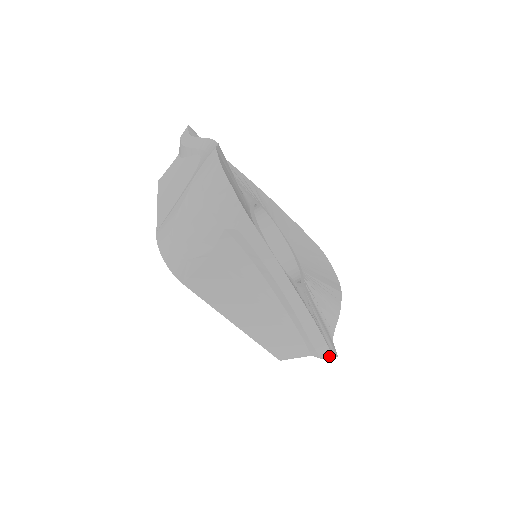
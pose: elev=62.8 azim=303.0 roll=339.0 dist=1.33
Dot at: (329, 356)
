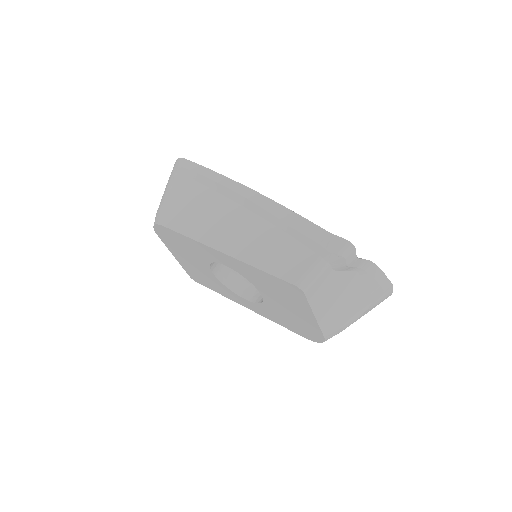
Dot at: (337, 243)
